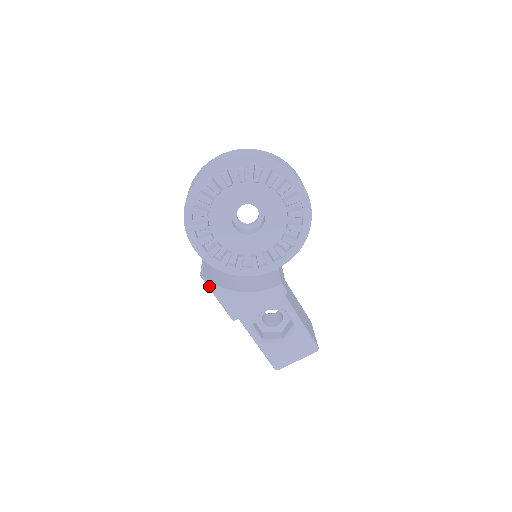
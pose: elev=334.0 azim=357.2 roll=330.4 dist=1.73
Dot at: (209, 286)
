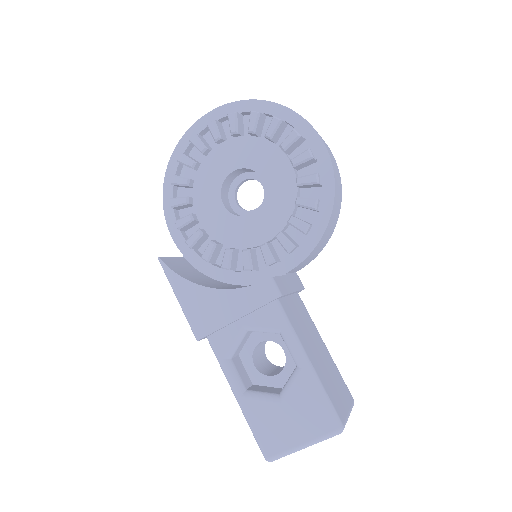
Dot at: (167, 275)
